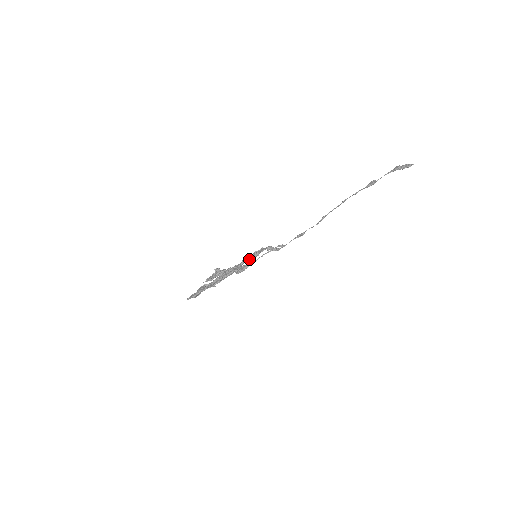
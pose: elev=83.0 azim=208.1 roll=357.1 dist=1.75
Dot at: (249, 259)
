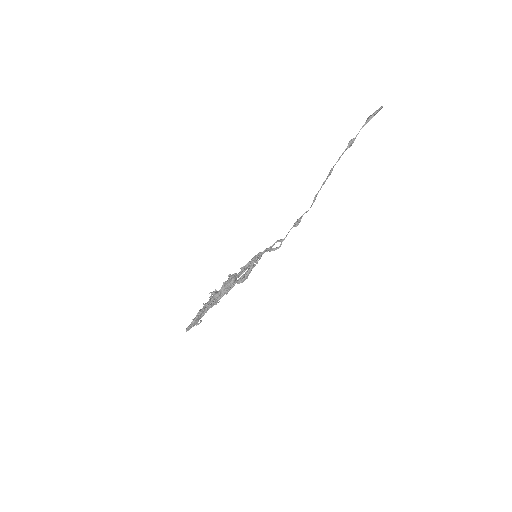
Dot at: (249, 265)
